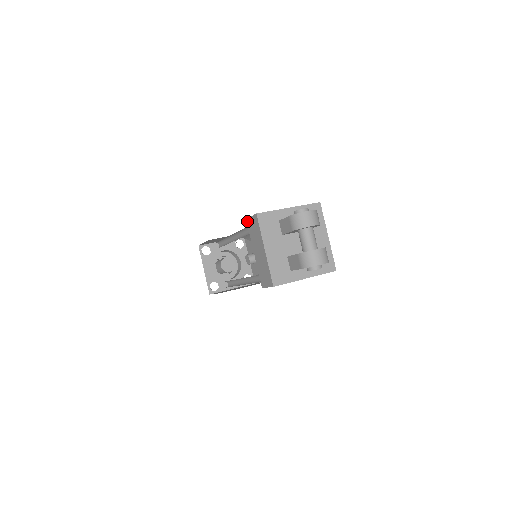
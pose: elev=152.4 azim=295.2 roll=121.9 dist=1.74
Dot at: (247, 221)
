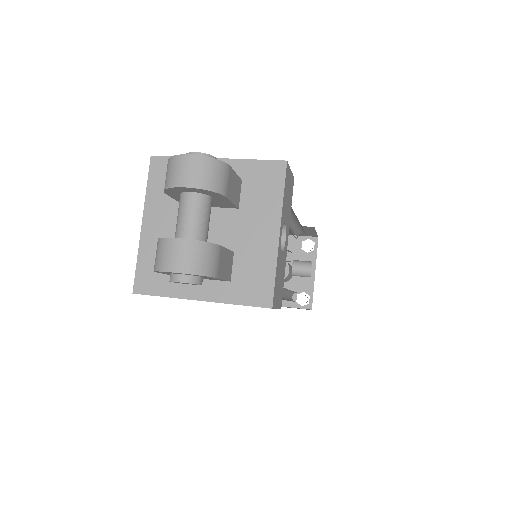
Dot at: occluded
